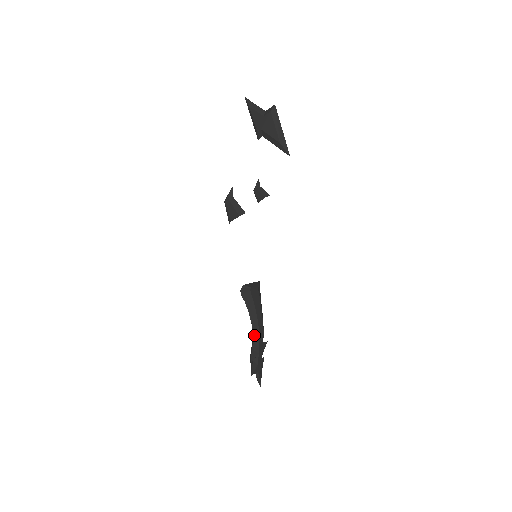
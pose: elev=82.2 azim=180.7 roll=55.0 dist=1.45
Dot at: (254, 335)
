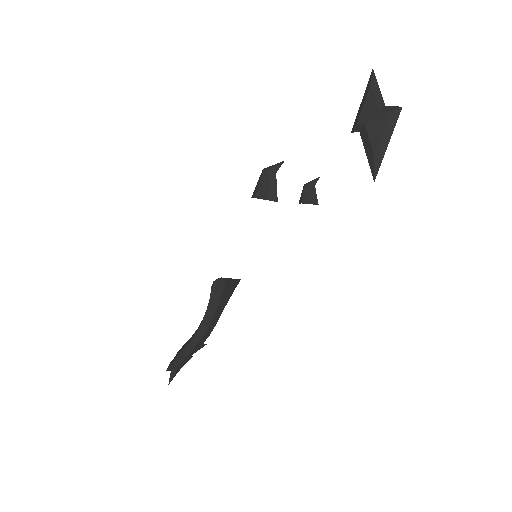
Dot at: (197, 334)
